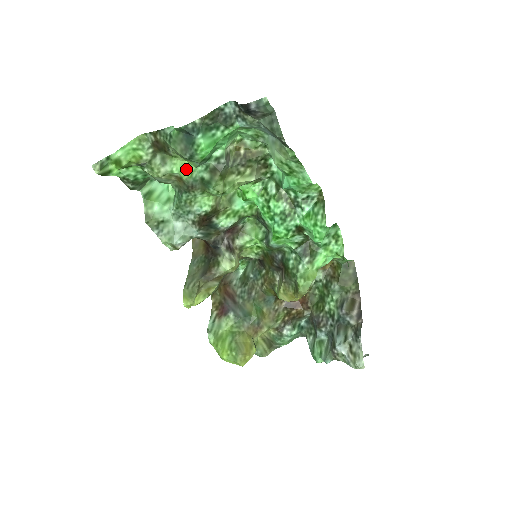
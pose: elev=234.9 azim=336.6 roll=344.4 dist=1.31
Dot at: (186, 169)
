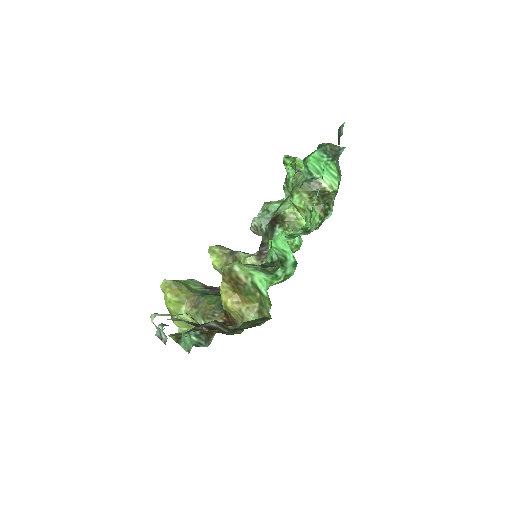
Dot at: (301, 179)
